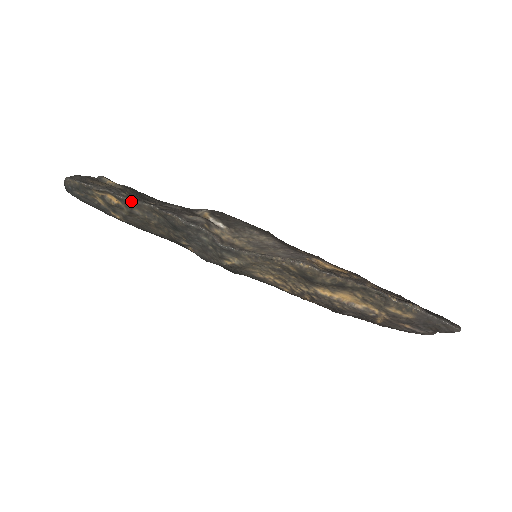
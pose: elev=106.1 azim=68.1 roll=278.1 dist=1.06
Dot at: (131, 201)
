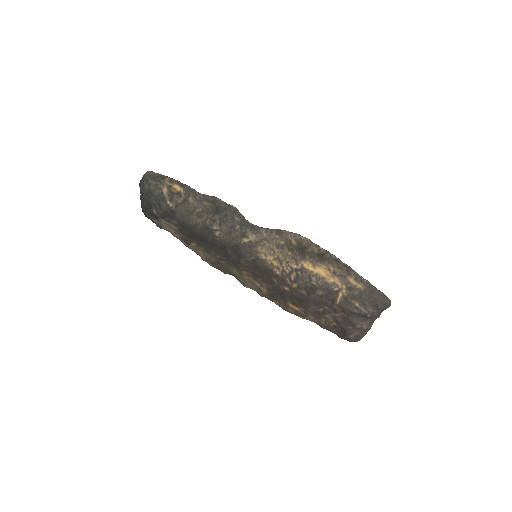
Dot at: (192, 190)
